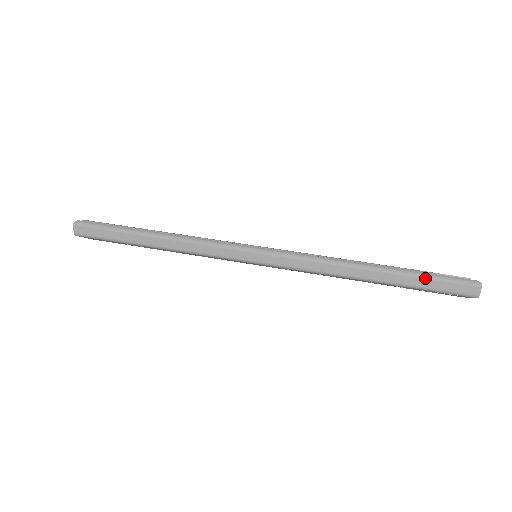
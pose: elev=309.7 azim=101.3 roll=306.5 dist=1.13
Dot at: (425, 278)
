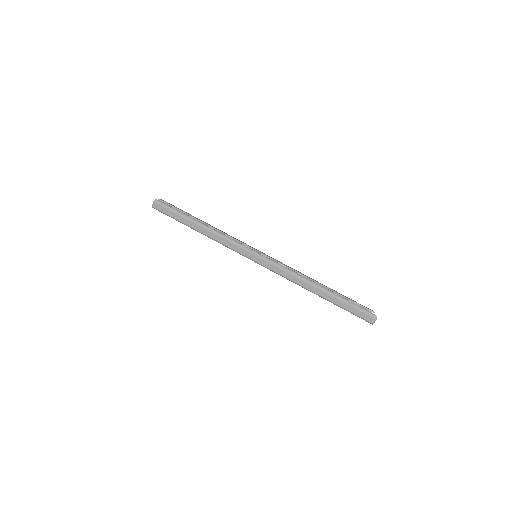
Dot at: (347, 303)
